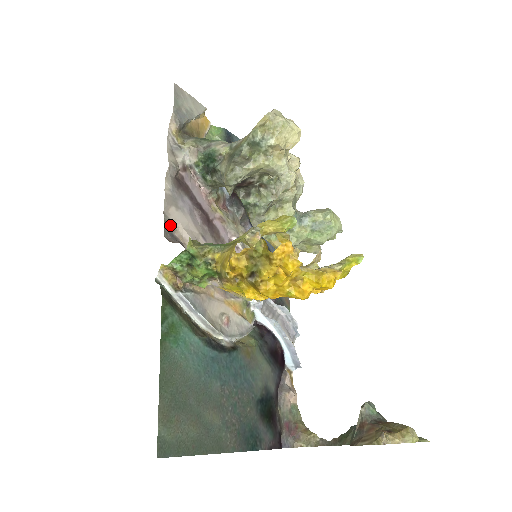
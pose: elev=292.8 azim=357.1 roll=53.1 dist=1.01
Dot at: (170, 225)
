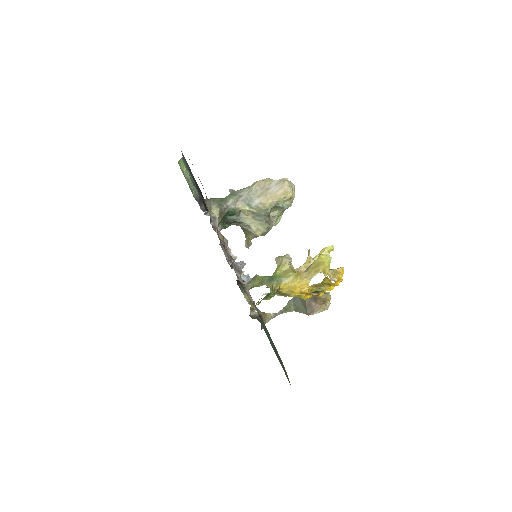
Dot at: occluded
